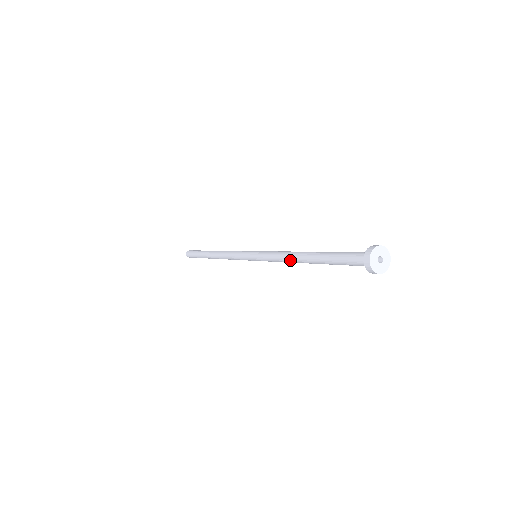
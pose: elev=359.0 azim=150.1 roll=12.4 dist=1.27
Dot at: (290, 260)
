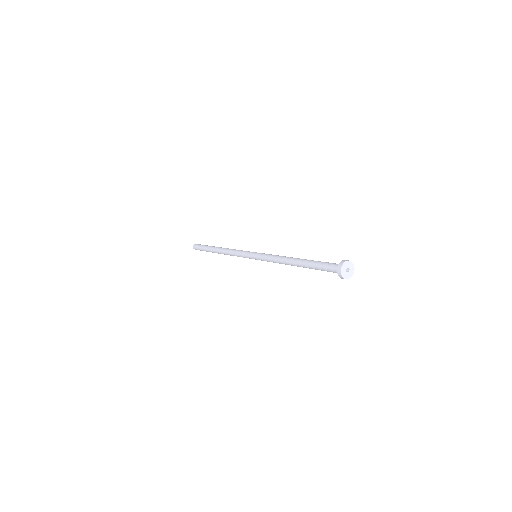
Dot at: (285, 264)
